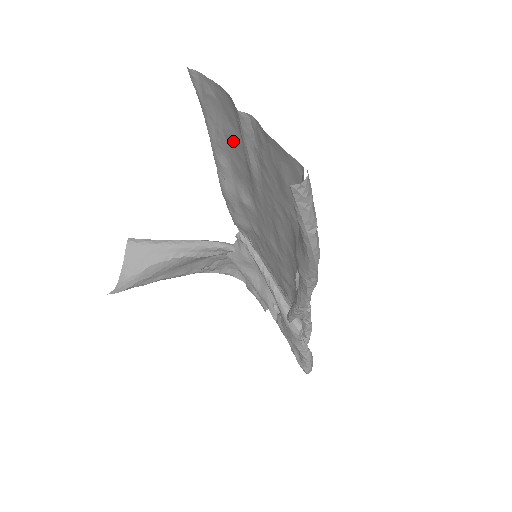
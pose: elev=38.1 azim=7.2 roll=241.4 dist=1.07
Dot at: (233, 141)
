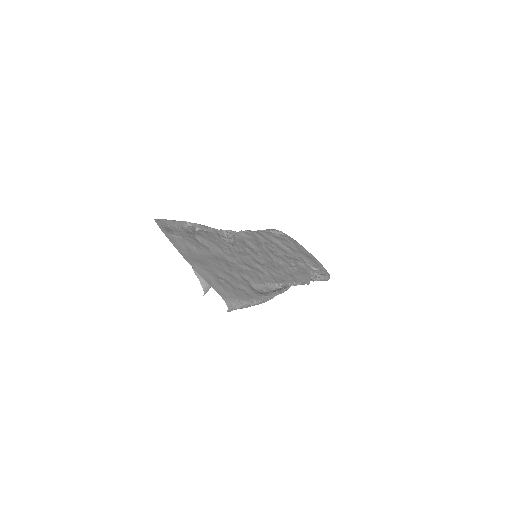
Dot at: (199, 242)
